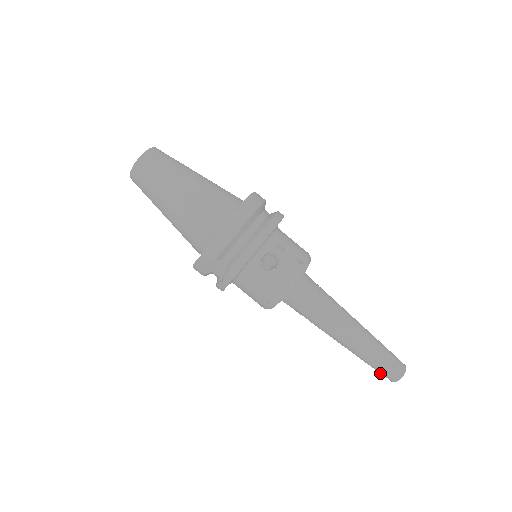
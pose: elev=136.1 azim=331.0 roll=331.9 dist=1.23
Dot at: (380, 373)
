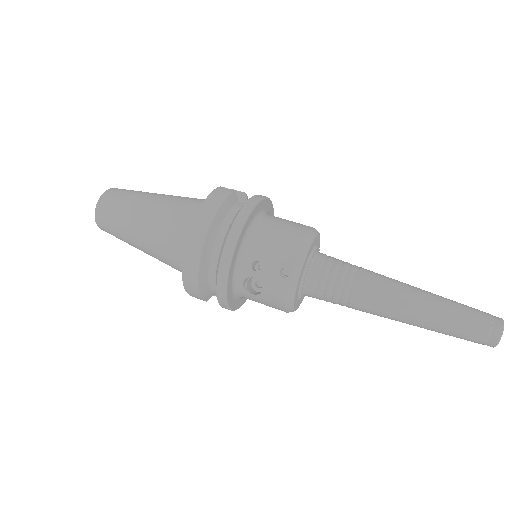
Dot at: occluded
